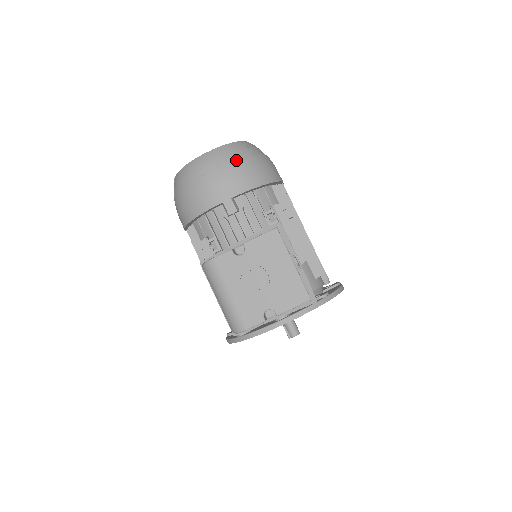
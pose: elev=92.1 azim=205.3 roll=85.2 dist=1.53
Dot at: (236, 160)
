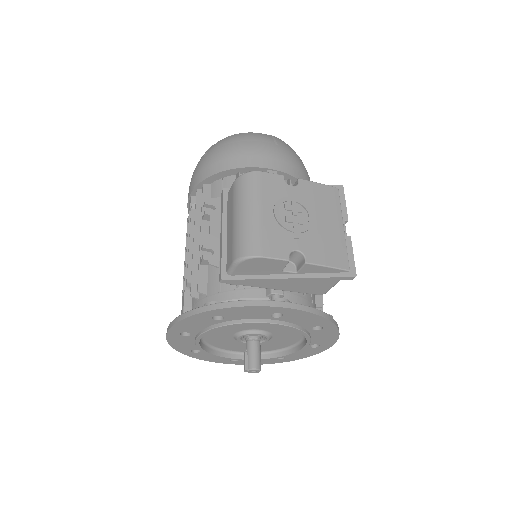
Dot at: (293, 153)
